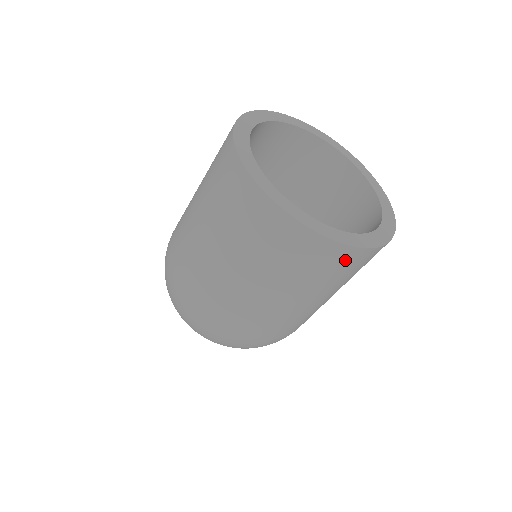
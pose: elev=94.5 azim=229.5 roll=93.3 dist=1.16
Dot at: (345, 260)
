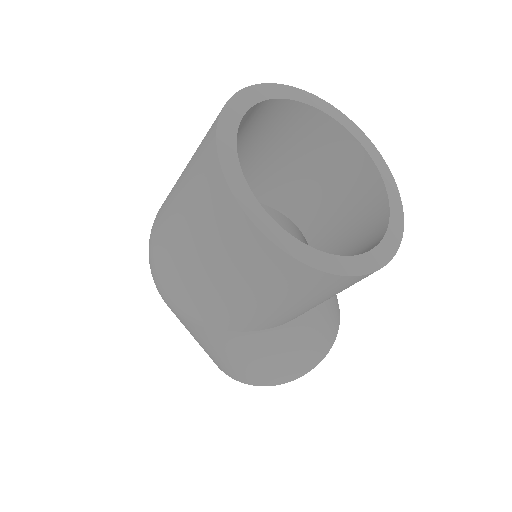
Dot at: (226, 213)
